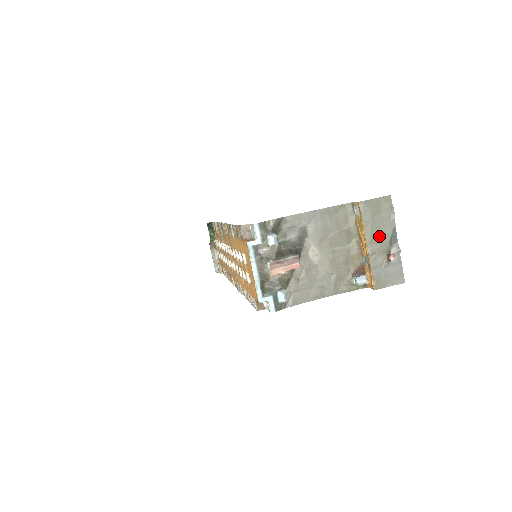
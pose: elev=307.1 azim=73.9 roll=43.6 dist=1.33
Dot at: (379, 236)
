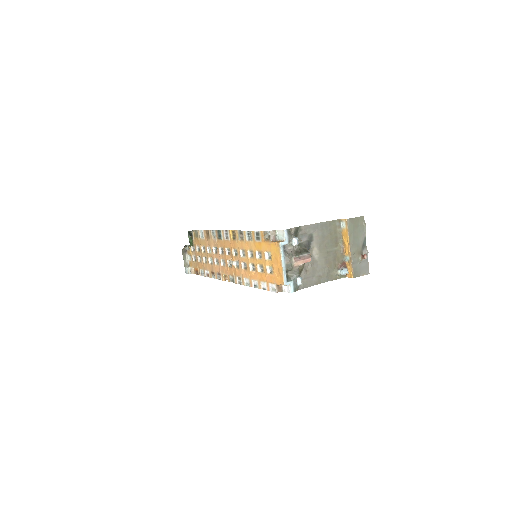
Dot at: (357, 242)
